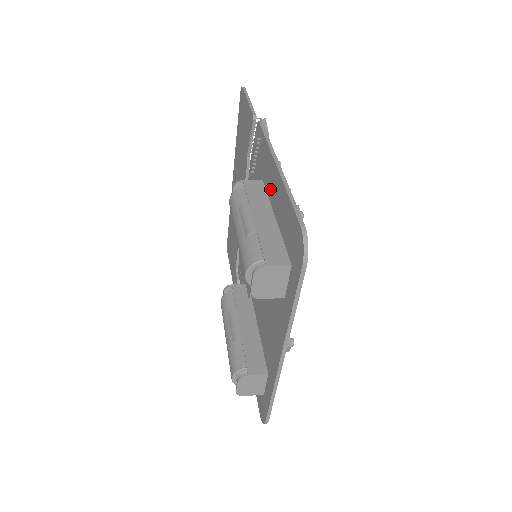
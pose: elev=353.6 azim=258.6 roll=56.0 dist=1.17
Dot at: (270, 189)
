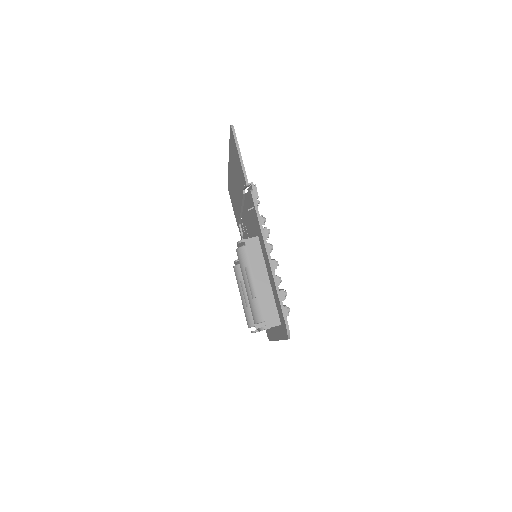
Dot at: (264, 257)
